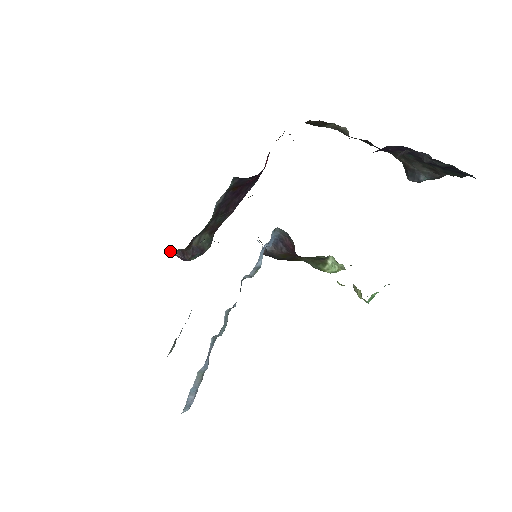
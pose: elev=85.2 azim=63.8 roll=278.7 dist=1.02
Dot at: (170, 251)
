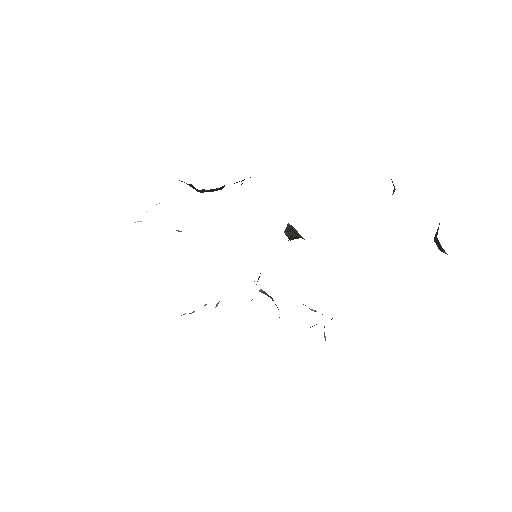
Dot at: occluded
